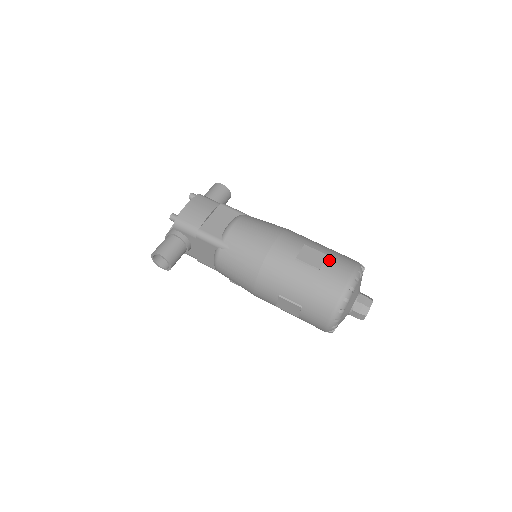
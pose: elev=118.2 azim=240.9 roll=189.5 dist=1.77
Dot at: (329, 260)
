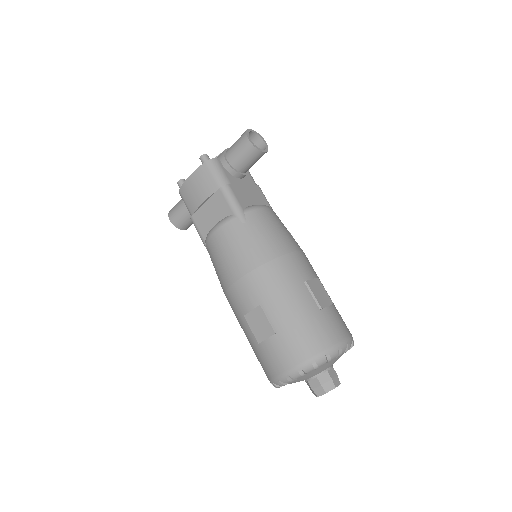
Dot at: (273, 340)
